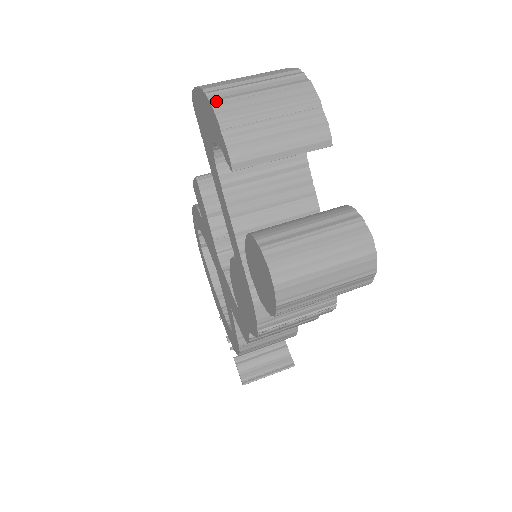
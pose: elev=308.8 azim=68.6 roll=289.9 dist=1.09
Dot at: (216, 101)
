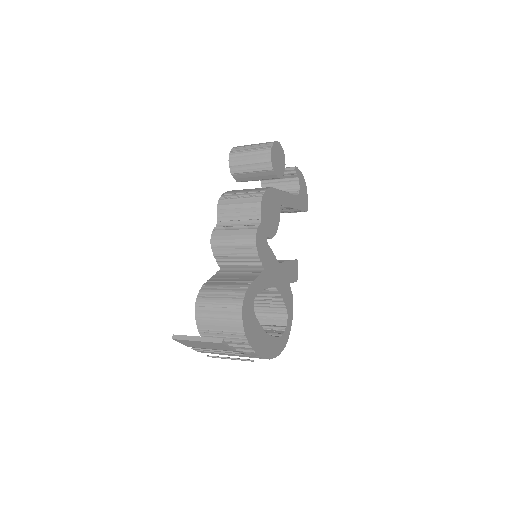
Dot at: occluded
